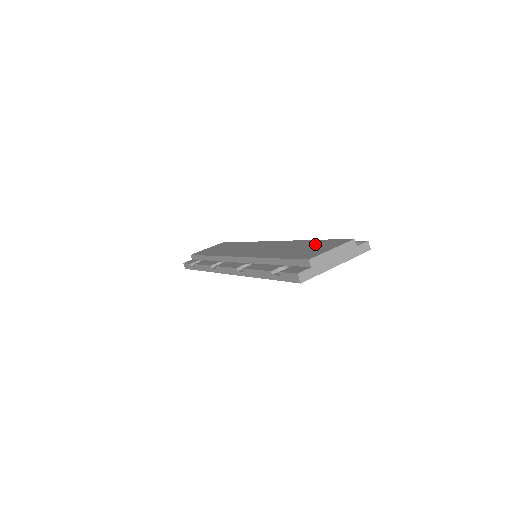
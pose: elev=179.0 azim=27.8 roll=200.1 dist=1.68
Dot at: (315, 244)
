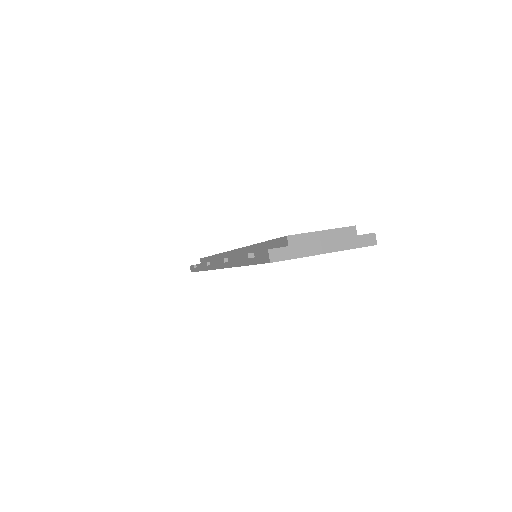
Dot at: occluded
